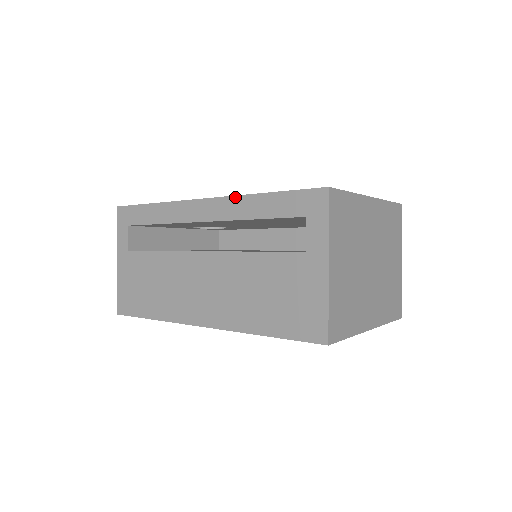
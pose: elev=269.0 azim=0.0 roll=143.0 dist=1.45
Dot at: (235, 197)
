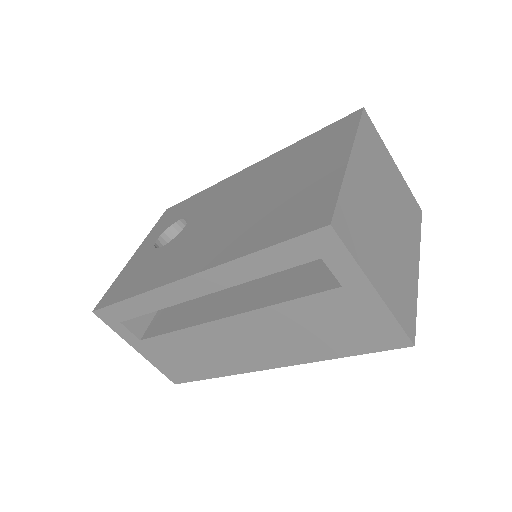
Dot at: (222, 266)
